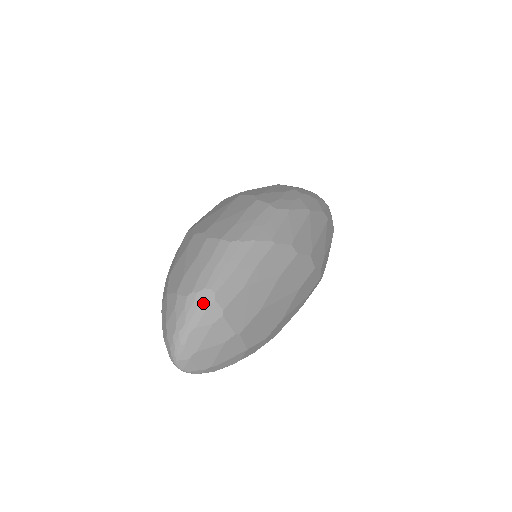
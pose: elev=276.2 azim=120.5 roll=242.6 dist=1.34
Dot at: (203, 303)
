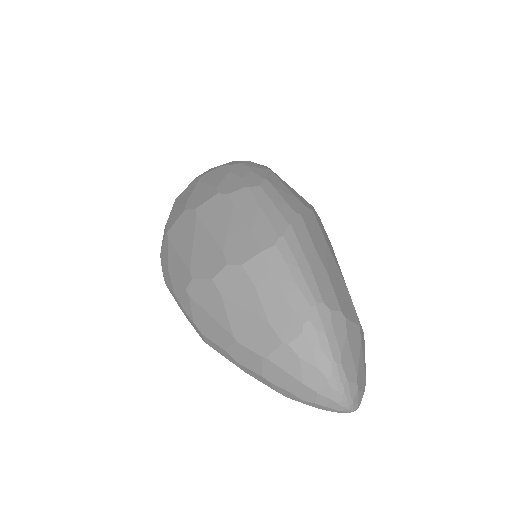
Dot at: (324, 323)
